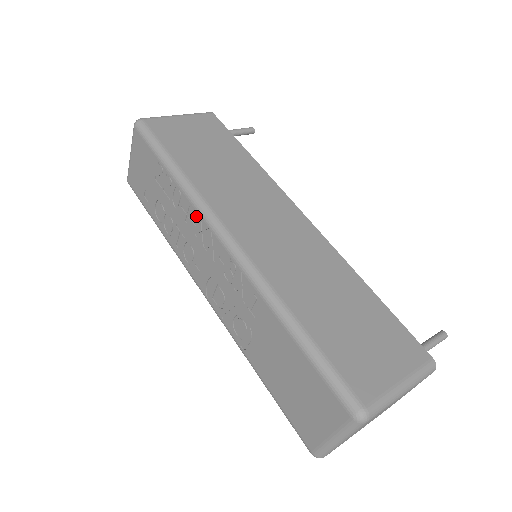
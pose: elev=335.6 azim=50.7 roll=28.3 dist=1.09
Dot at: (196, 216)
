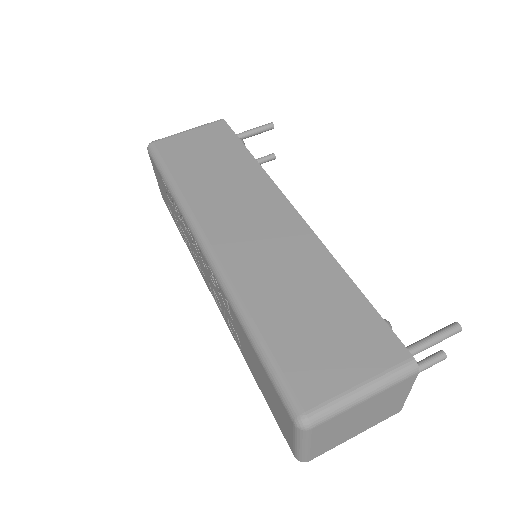
Dot at: (186, 226)
